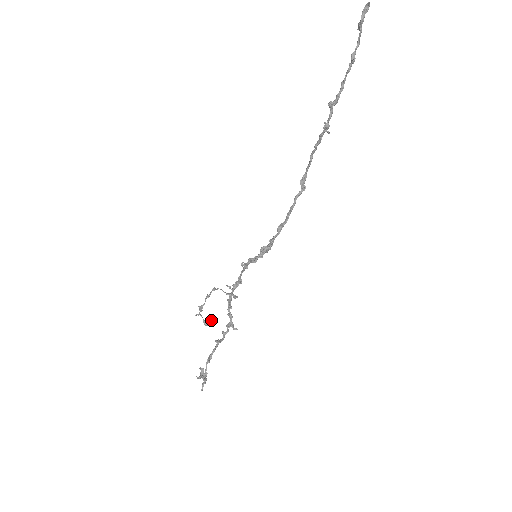
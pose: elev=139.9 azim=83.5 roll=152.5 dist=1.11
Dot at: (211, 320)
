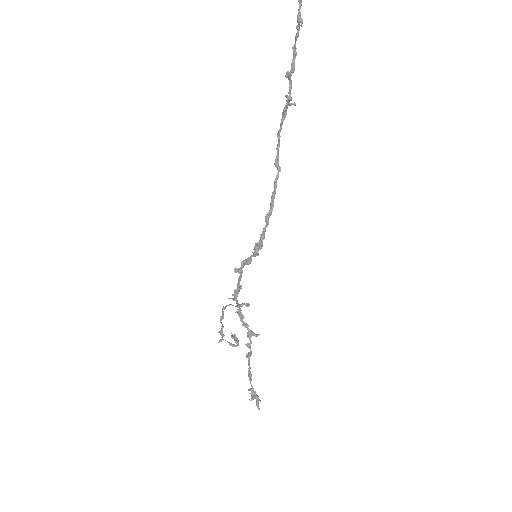
Dot at: (234, 339)
